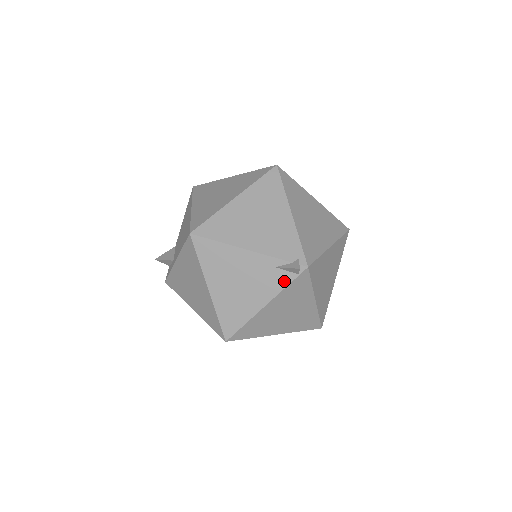
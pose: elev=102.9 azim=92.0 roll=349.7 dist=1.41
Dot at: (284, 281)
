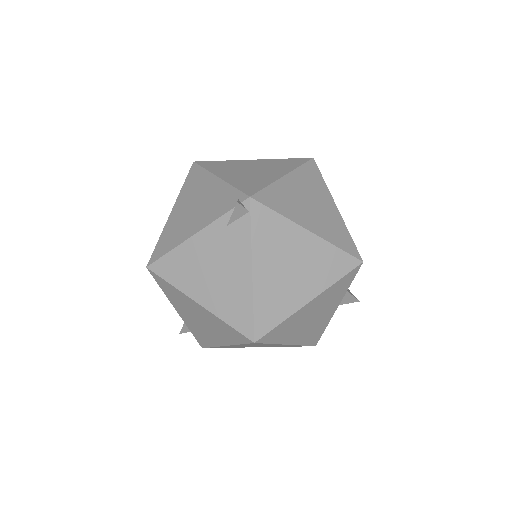
Dot at: (244, 231)
